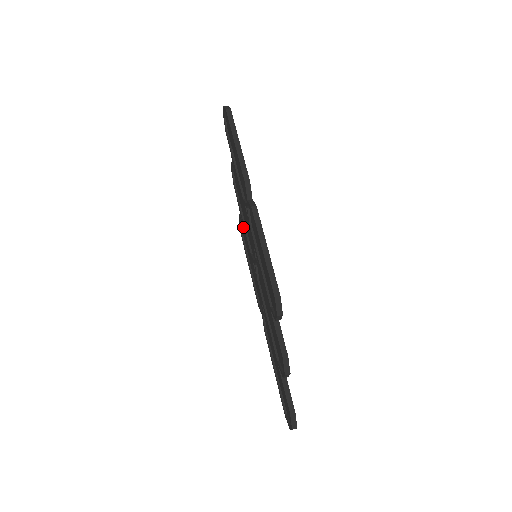
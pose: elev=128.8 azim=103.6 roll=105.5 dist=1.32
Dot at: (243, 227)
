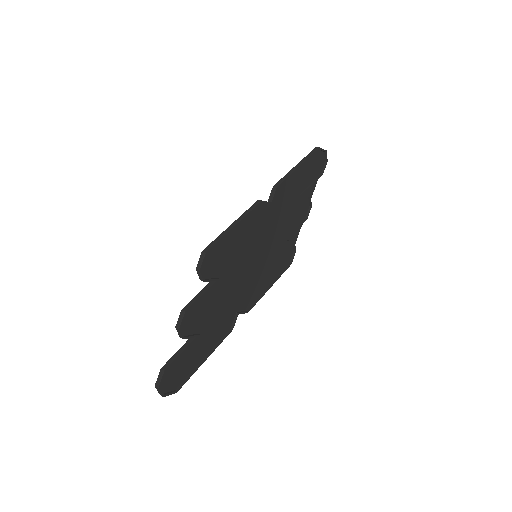
Dot at: (280, 245)
